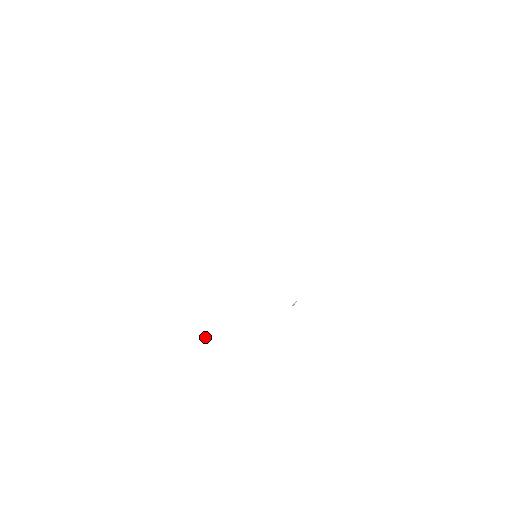
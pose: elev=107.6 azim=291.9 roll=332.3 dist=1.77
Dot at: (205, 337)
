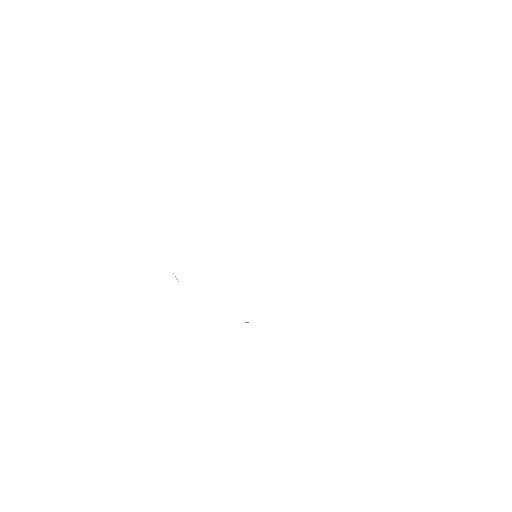
Dot at: (177, 279)
